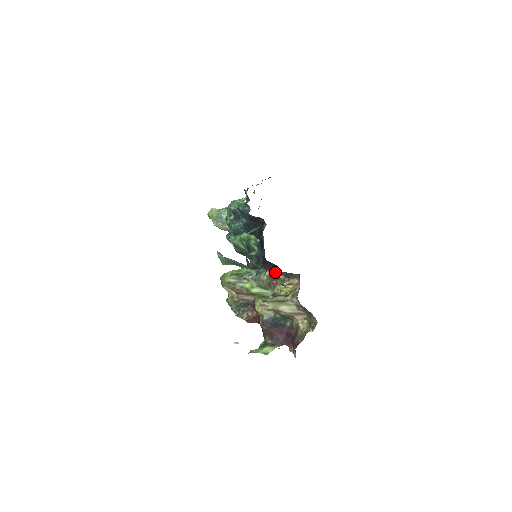
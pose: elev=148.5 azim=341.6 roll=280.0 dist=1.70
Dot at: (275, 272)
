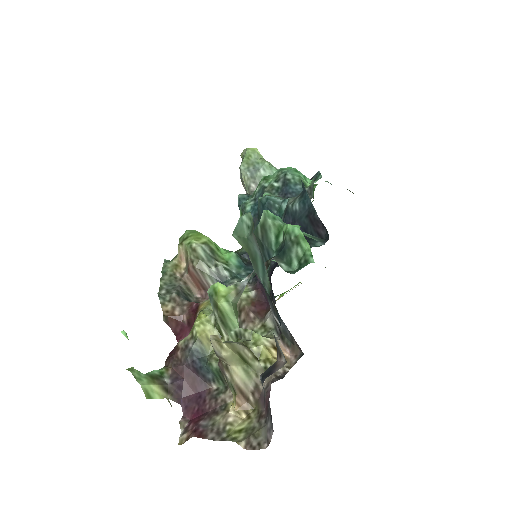
Dot at: (274, 313)
